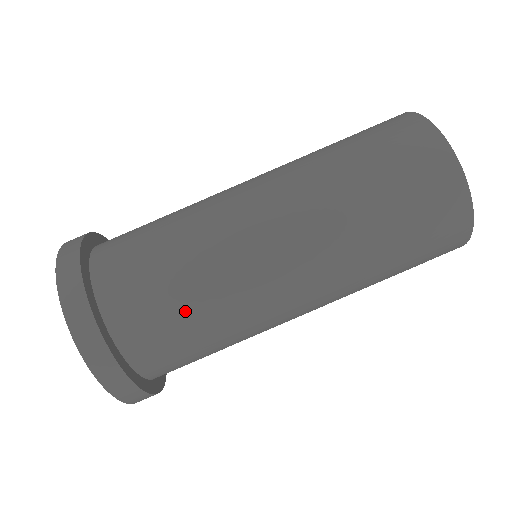
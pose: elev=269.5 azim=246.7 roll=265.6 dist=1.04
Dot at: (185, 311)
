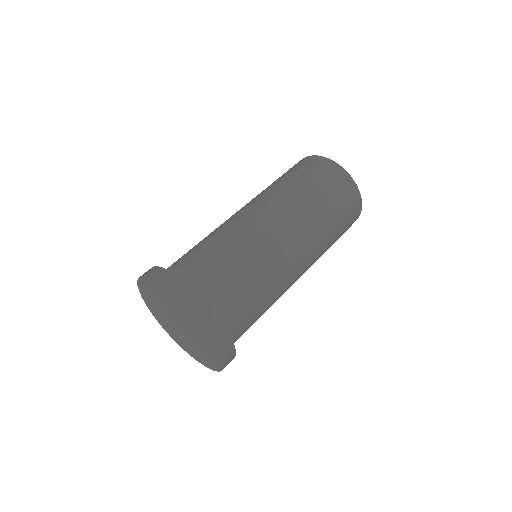
Dot at: (209, 249)
